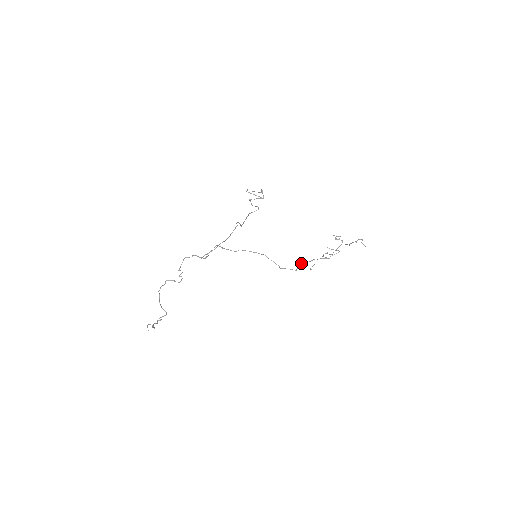
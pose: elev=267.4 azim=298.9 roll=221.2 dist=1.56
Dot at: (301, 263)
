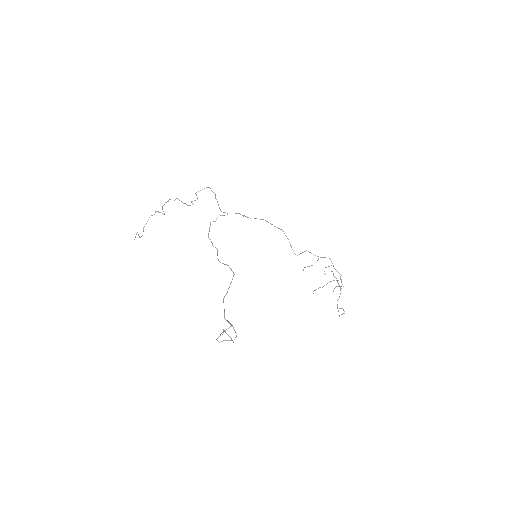
Dot at: occluded
